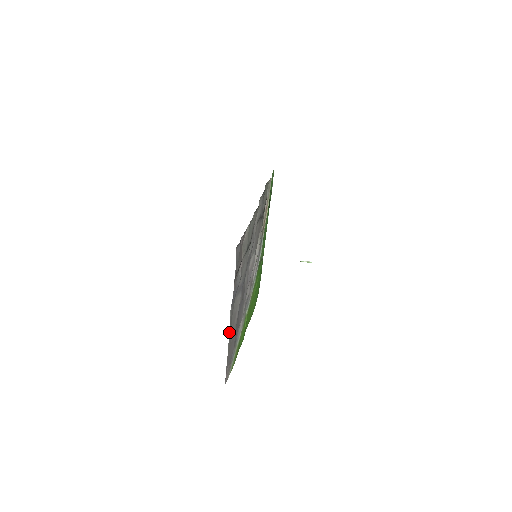
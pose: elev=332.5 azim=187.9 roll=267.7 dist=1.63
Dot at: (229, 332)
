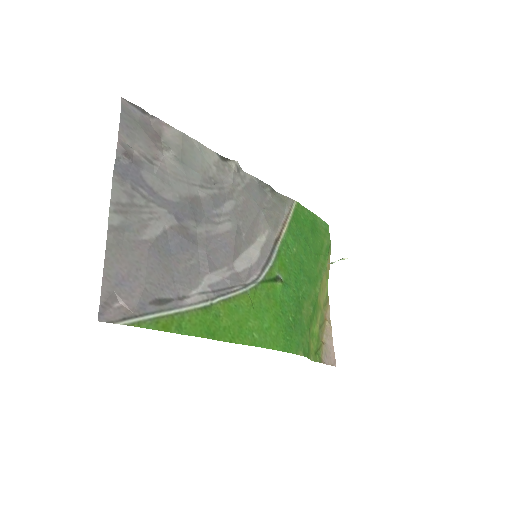
Dot at: (113, 218)
